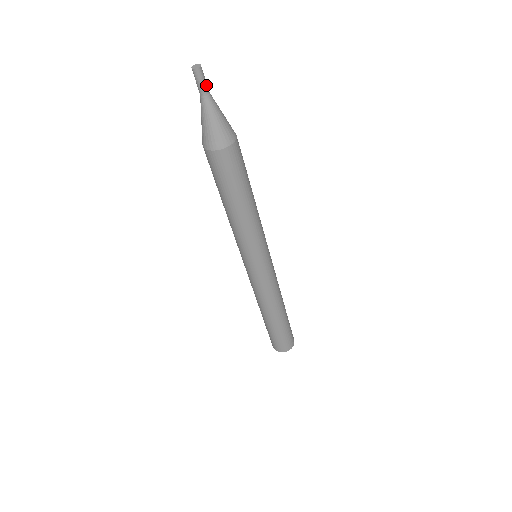
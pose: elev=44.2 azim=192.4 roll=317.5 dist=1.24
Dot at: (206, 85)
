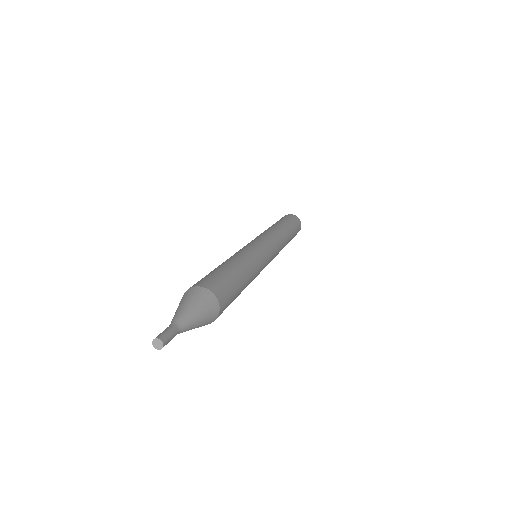
Dot at: occluded
